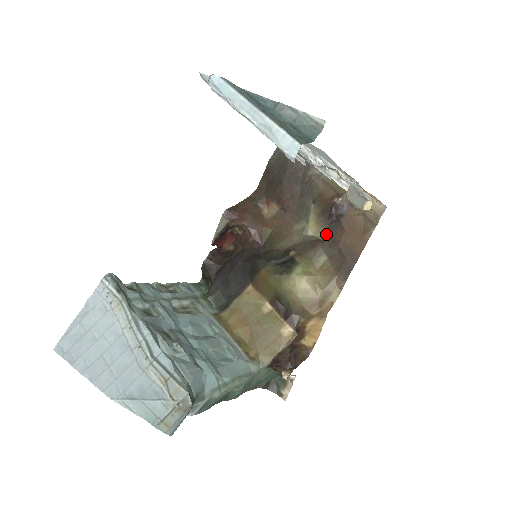
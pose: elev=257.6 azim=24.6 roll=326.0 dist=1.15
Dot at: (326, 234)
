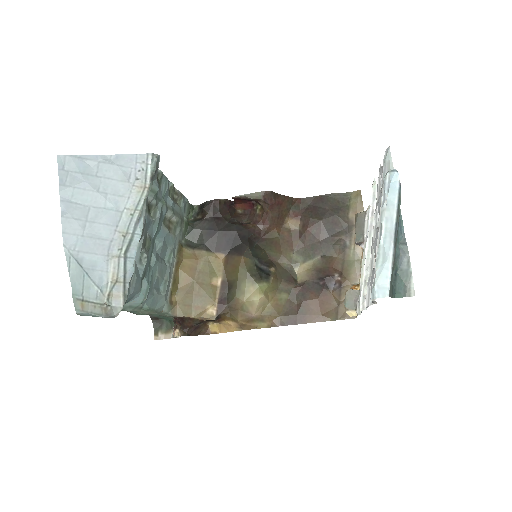
Dot at: (305, 284)
